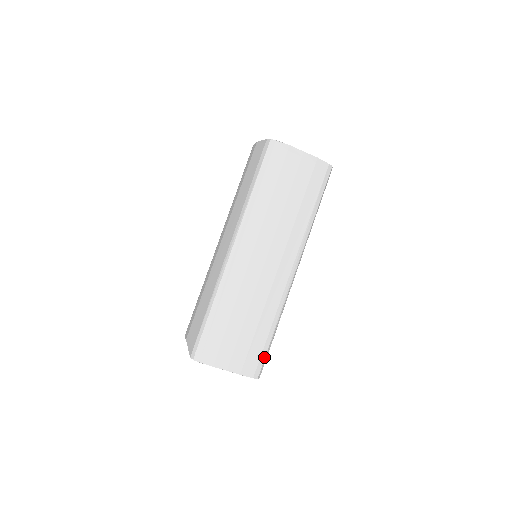
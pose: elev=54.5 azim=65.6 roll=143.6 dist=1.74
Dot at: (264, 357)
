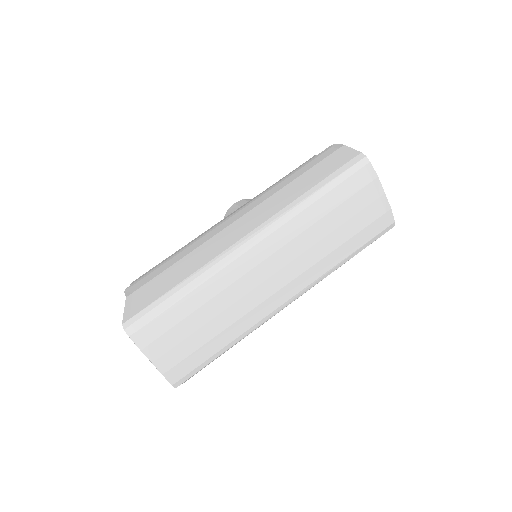
Dot at: (198, 370)
